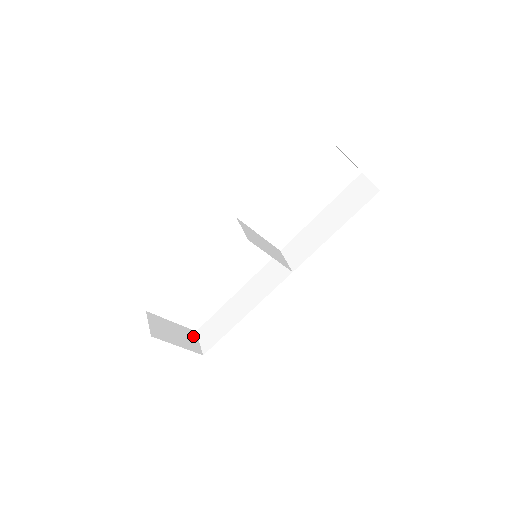
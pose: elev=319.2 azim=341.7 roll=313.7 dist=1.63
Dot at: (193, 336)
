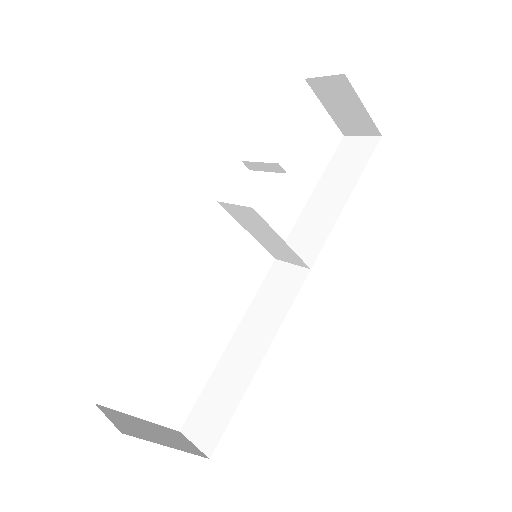
Dot at: (180, 436)
